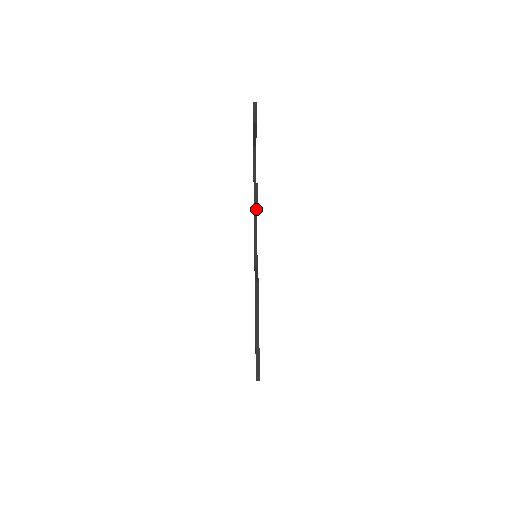
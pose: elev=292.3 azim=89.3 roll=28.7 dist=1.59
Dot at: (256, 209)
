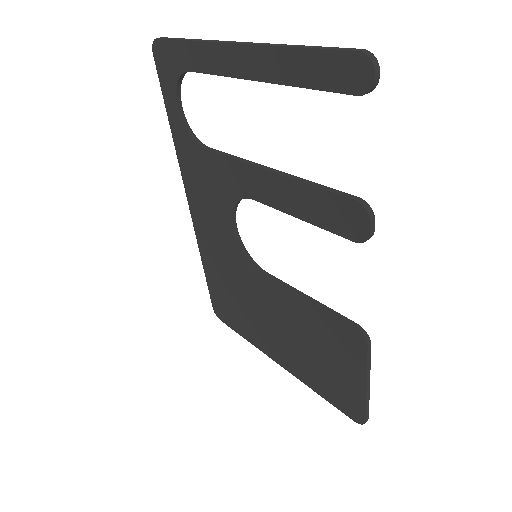
Dot at: (366, 240)
